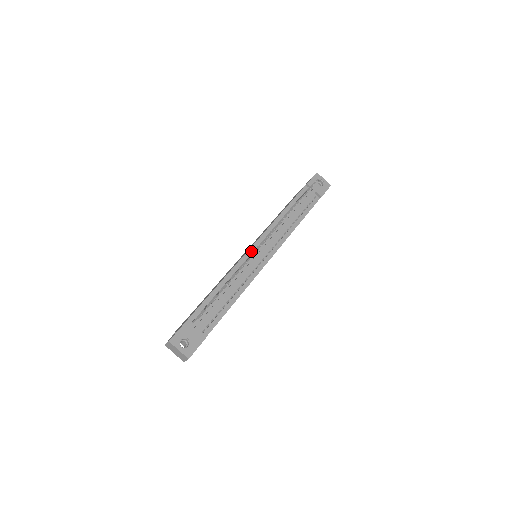
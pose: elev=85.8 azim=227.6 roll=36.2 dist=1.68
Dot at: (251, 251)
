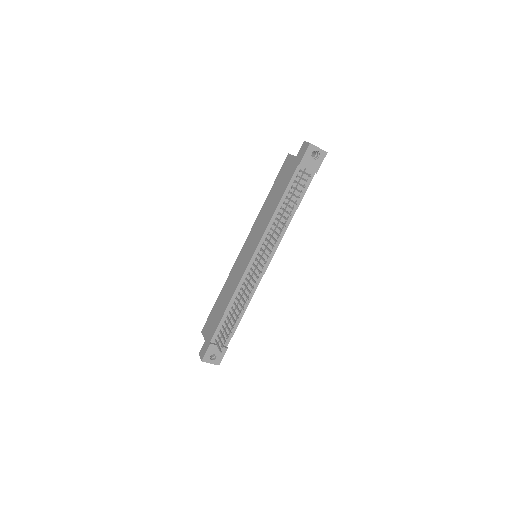
Dot at: (250, 265)
